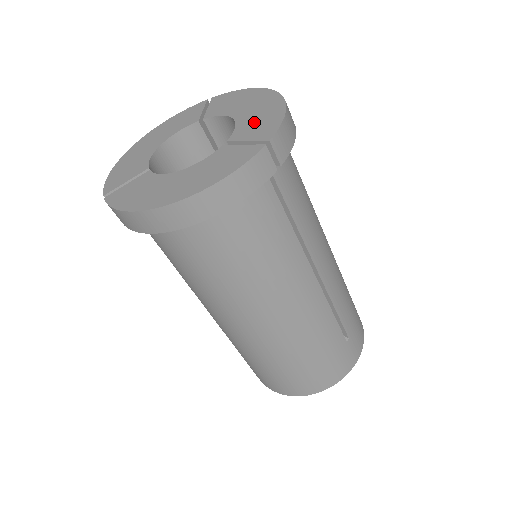
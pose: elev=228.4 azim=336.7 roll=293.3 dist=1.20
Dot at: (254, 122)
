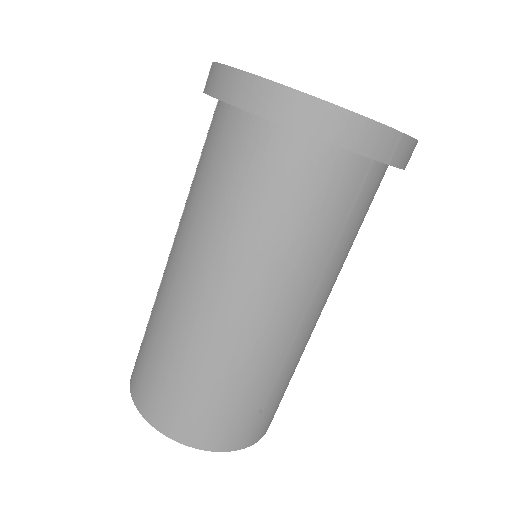
Dot at: occluded
